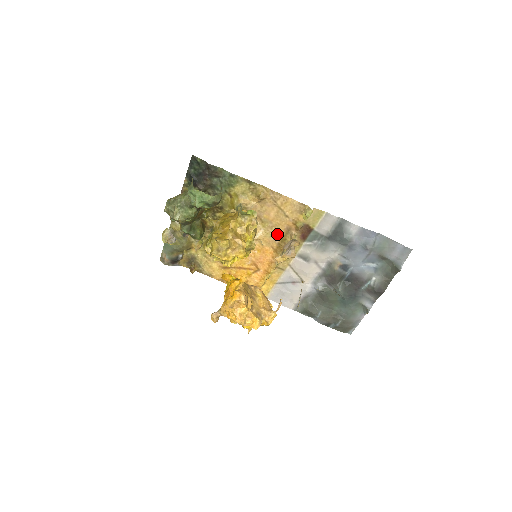
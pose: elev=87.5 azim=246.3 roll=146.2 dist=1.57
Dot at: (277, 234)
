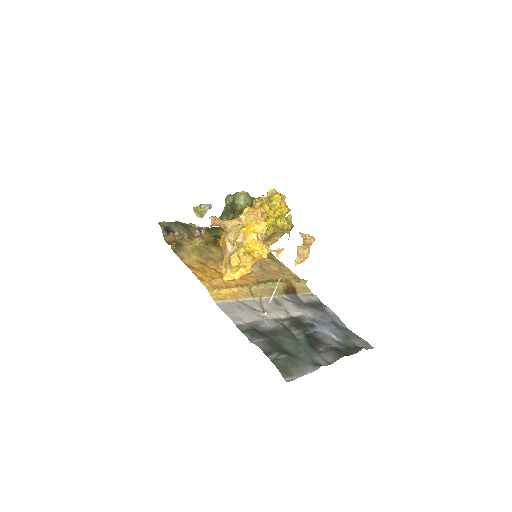
Dot at: (268, 277)
